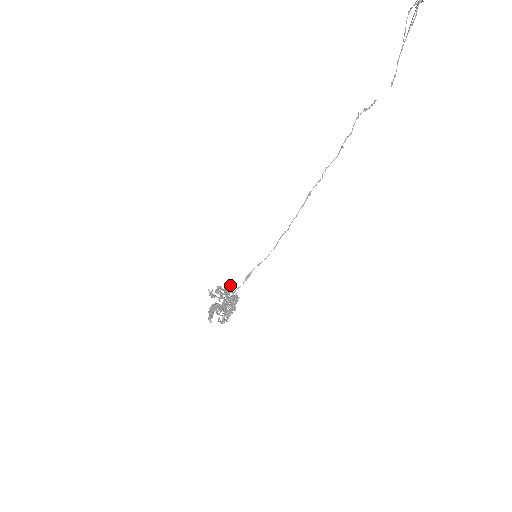
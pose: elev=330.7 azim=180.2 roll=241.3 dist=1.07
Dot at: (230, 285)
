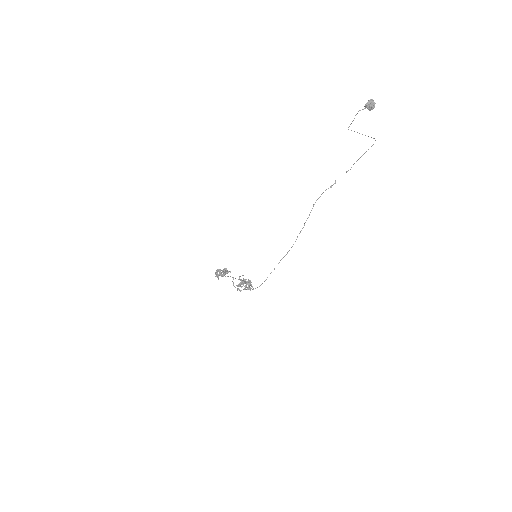
Dot at: (248, 279)
